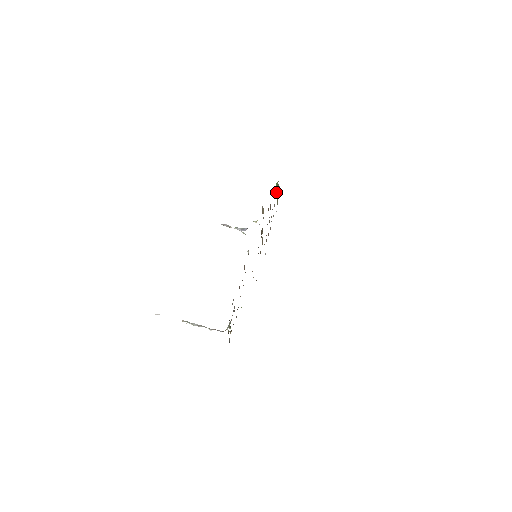
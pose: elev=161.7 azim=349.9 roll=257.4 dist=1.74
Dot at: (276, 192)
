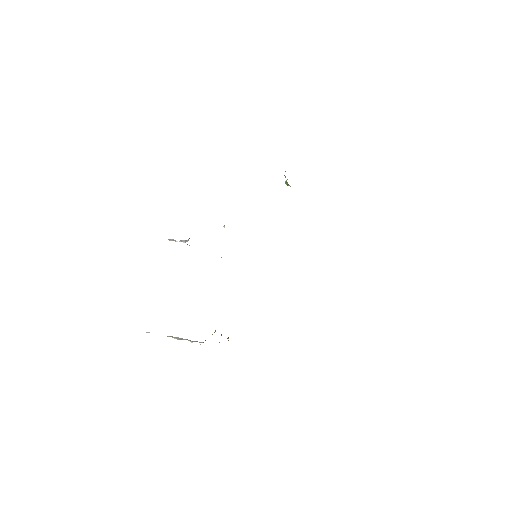
Dot at: (287, 182)
